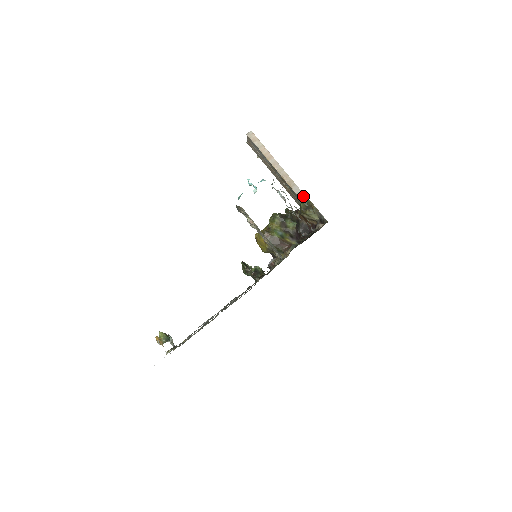
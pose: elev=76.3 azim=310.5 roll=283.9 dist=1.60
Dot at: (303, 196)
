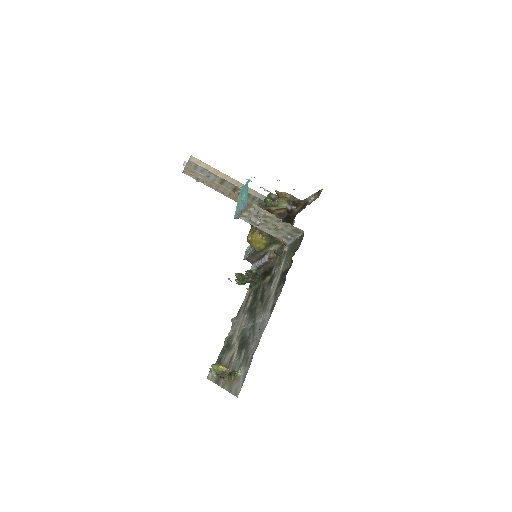
Dot at: (260, 195)
